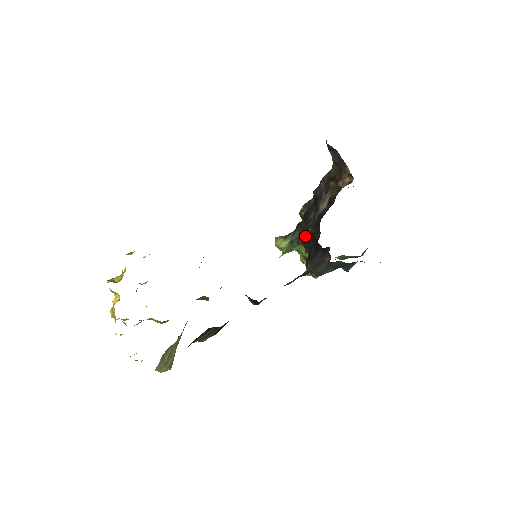
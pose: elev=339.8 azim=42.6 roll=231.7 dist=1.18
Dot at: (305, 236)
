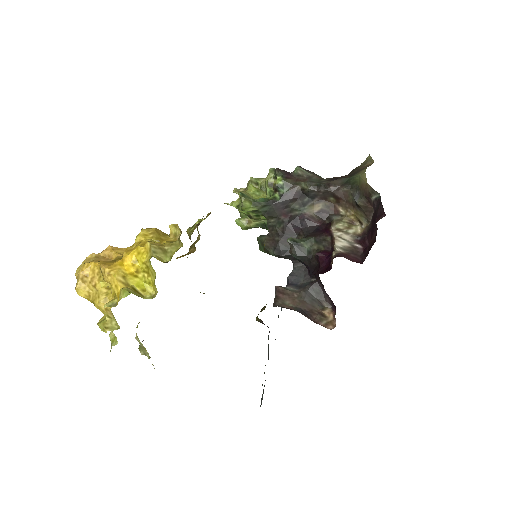
Dot at: (299, 250)
